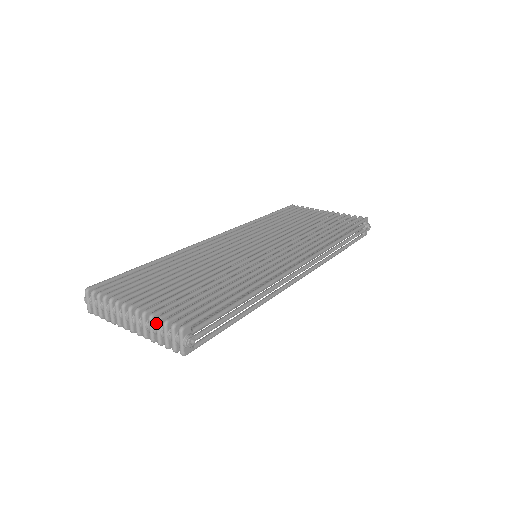
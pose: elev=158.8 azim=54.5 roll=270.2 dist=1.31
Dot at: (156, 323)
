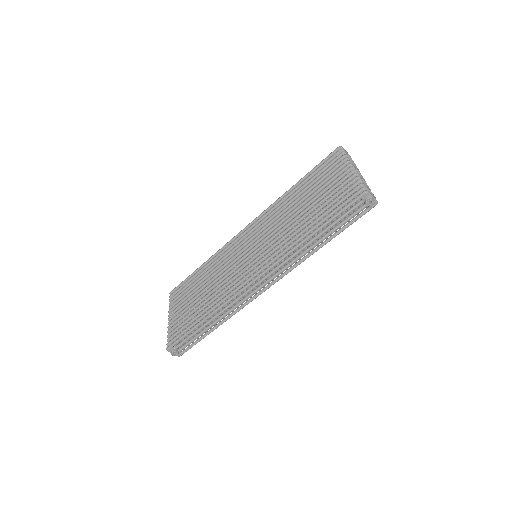
Dot at: occluded
